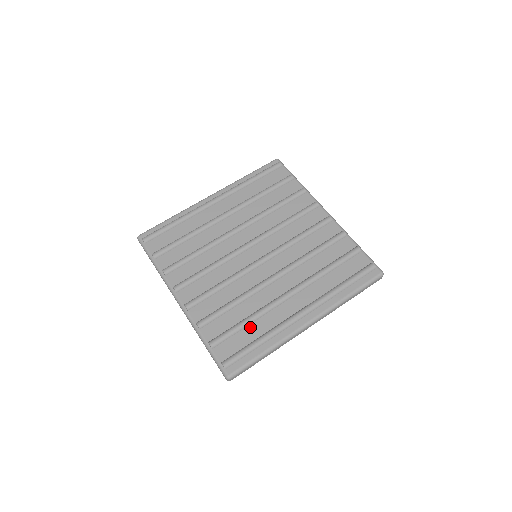
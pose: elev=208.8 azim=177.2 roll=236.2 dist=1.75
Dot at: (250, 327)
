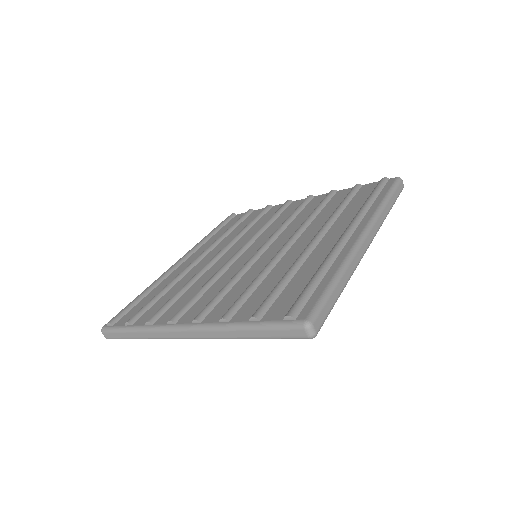
Dot at: (295, 278)
